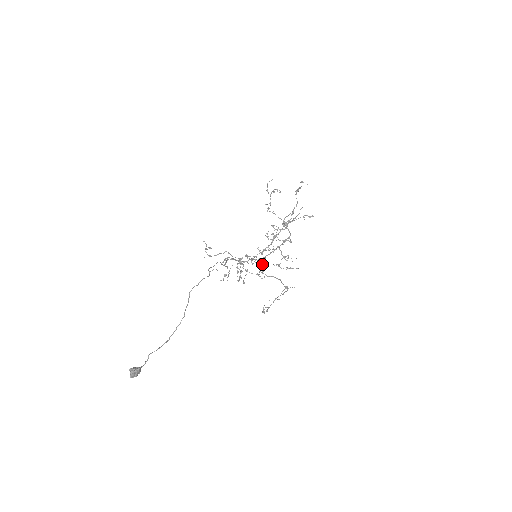
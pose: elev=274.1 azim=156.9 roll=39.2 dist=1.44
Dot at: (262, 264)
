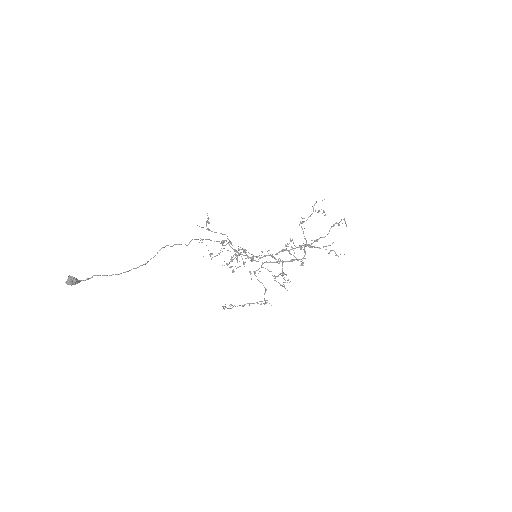
Dot at: occluded
